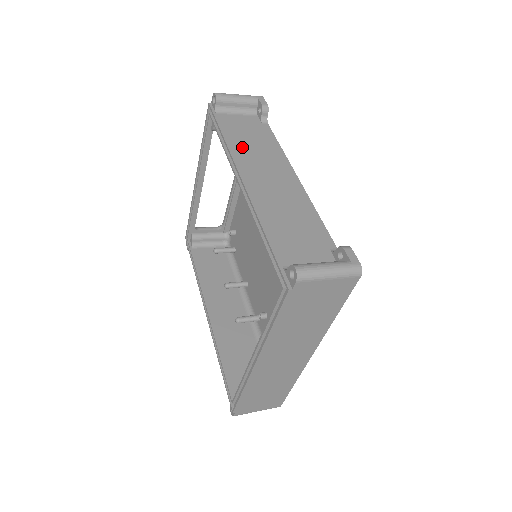
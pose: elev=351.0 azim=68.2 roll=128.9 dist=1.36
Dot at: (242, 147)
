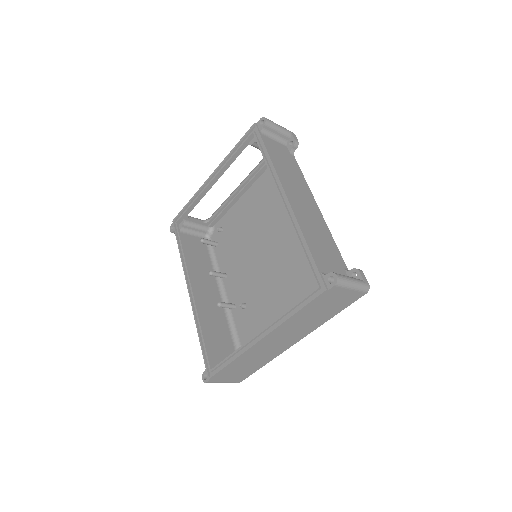
Dot at: (282, 169)
